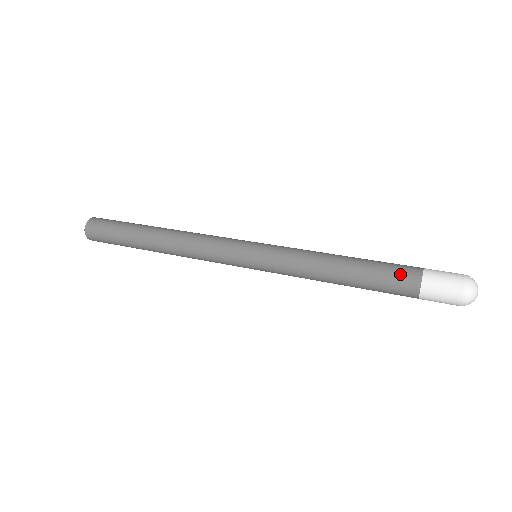
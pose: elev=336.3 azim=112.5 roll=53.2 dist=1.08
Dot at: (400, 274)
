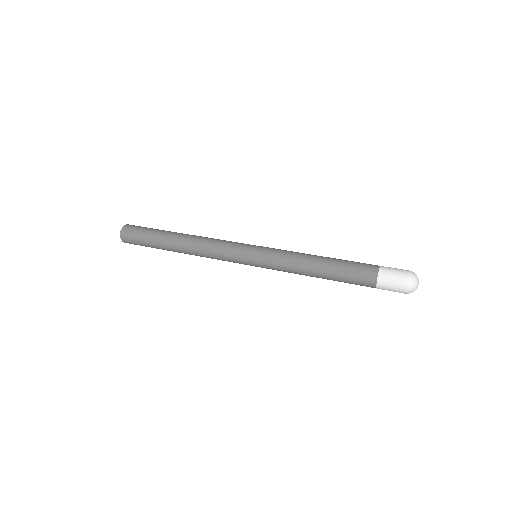
Dot at: (362, 270)
